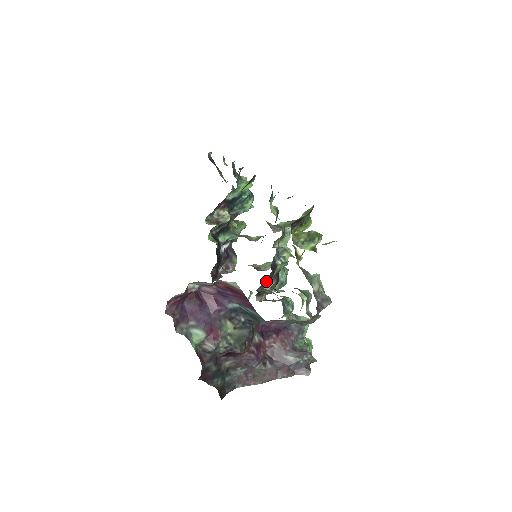
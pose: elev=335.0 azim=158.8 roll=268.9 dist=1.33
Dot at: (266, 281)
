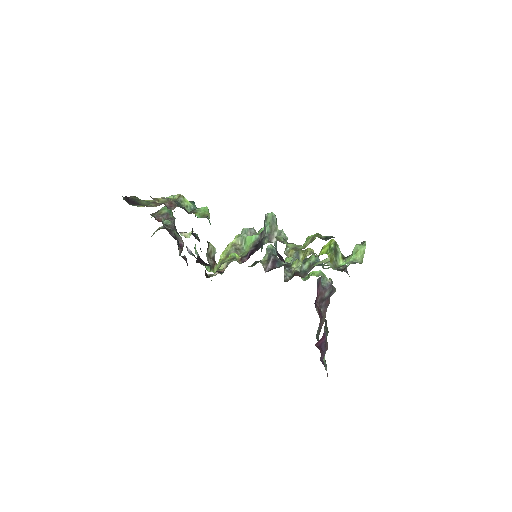
Dot at: occluded
